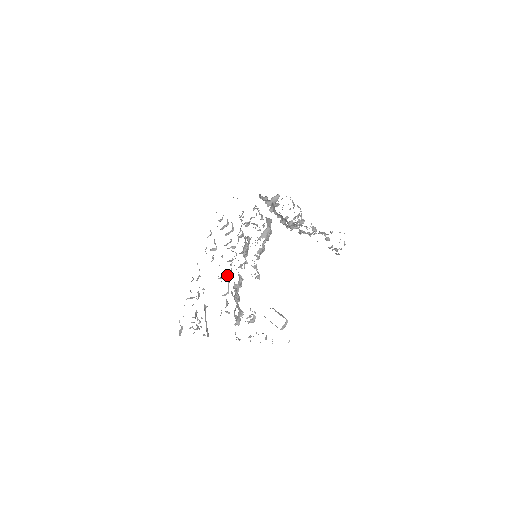
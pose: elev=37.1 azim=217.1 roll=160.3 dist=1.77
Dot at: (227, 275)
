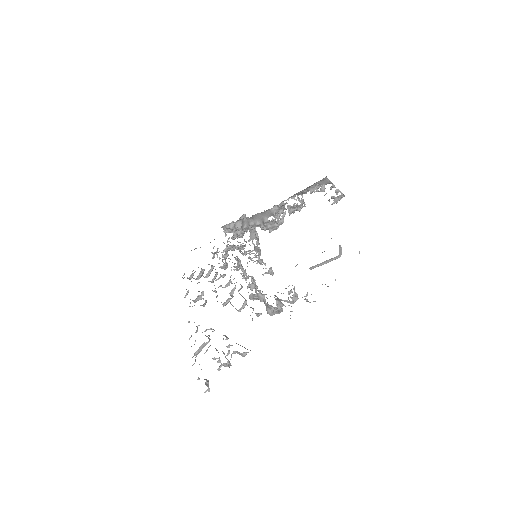
Dot at: occluded
